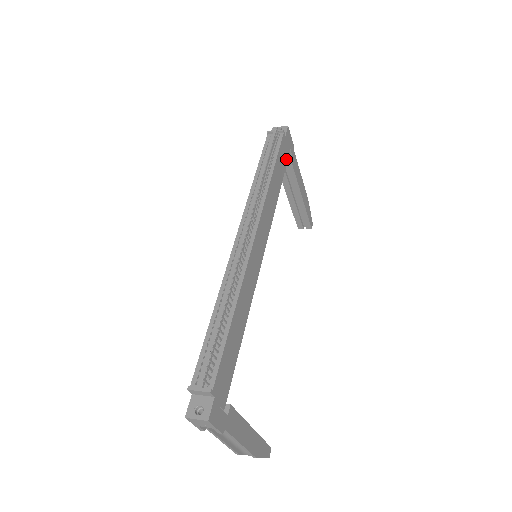
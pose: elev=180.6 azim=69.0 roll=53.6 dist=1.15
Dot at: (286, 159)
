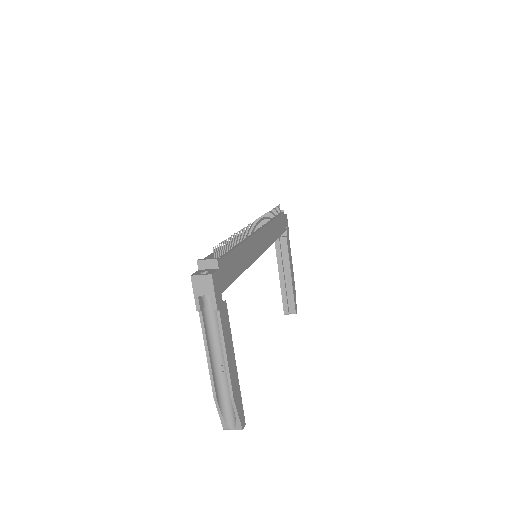
Dot at: (283, 229)
